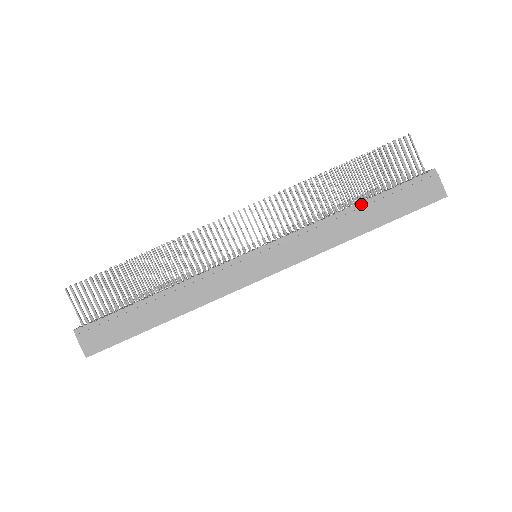
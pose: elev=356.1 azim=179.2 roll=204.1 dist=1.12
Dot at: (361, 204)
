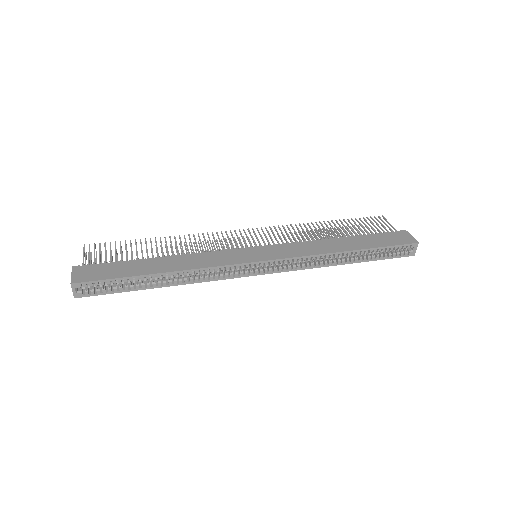
Dot at: (348, 237)
